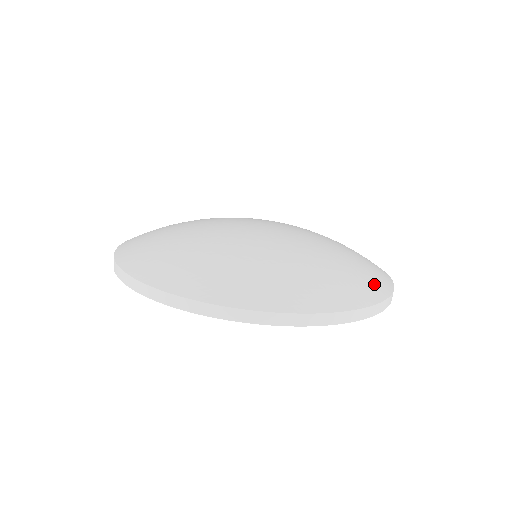
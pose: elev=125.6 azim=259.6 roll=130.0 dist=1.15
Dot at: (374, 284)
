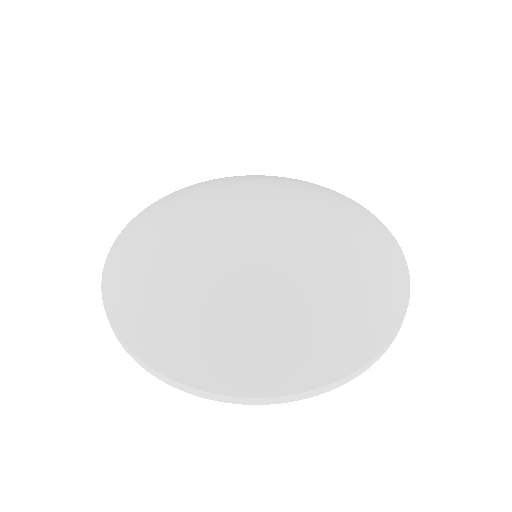
Dot at: (392, 296)
